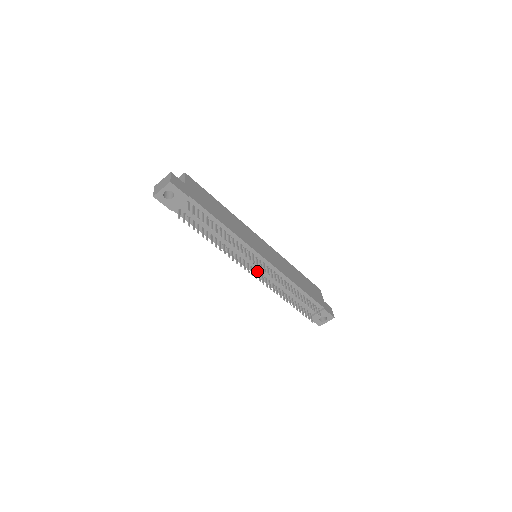
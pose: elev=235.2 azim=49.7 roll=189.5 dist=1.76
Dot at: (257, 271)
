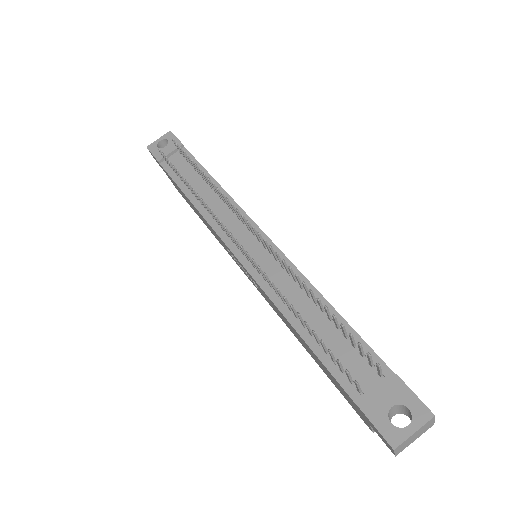
Dot at: (247, 259)
